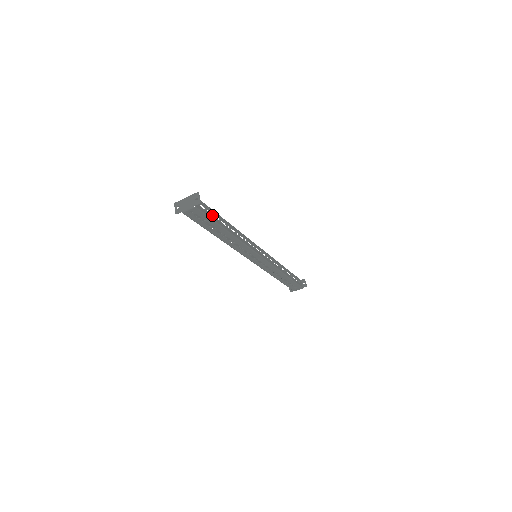
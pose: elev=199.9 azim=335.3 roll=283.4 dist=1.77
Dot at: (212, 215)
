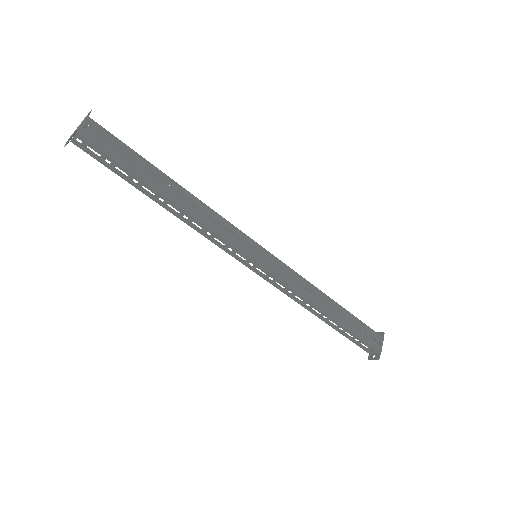
Dot at: occluded
